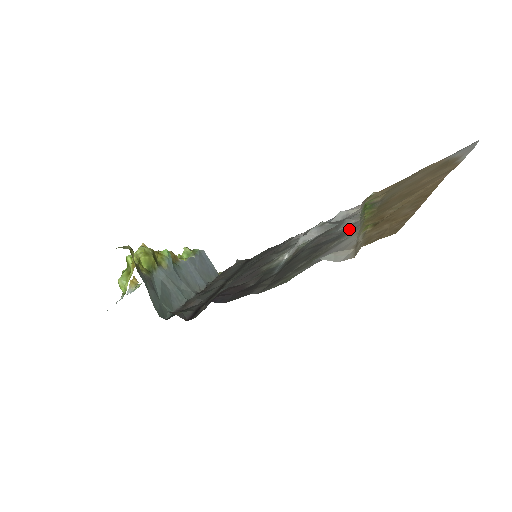
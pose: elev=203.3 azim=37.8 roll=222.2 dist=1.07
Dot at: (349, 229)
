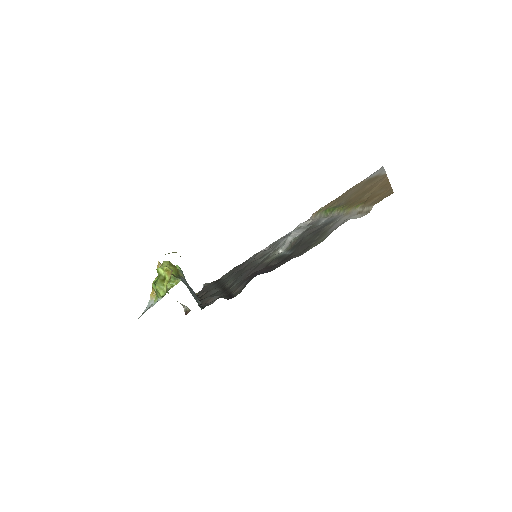
Dot at: (330, 220)
